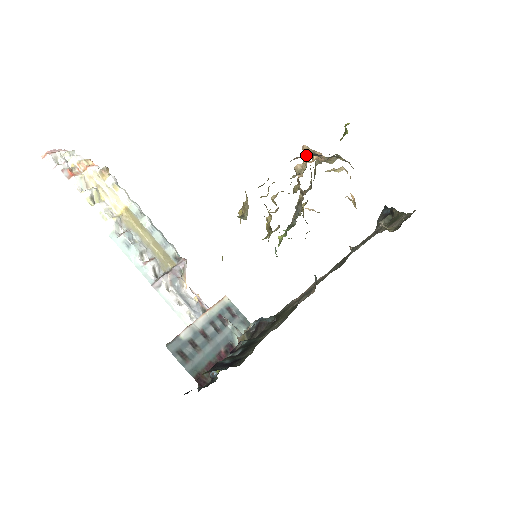
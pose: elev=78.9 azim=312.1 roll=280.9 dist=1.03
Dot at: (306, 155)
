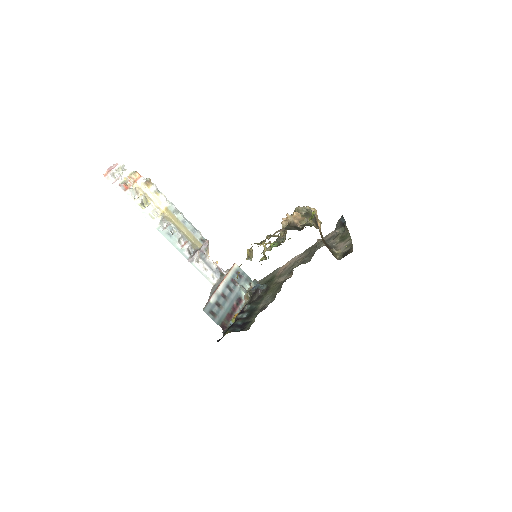
Dot at: (288, 226)
